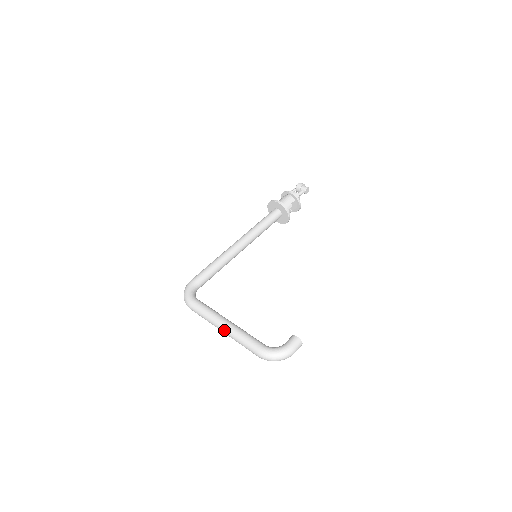
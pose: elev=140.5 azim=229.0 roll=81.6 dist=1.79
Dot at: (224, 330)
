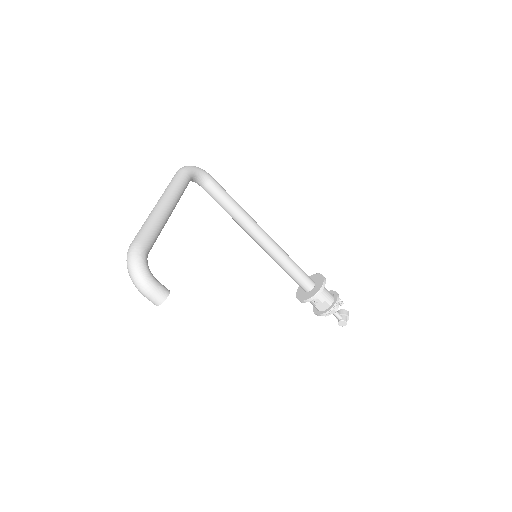
Dot at: (159, 204)
